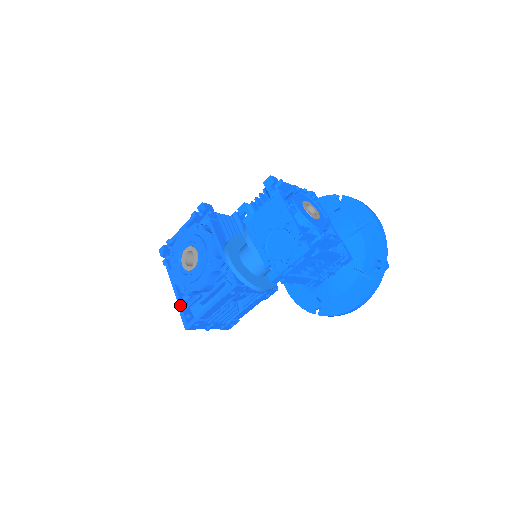
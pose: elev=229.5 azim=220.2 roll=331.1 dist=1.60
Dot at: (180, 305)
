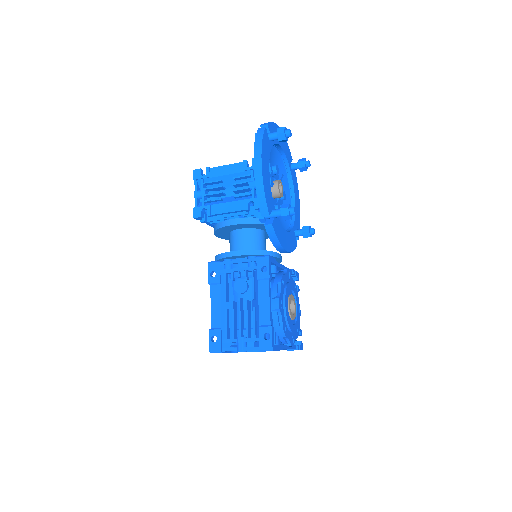
Dot at: occluded
